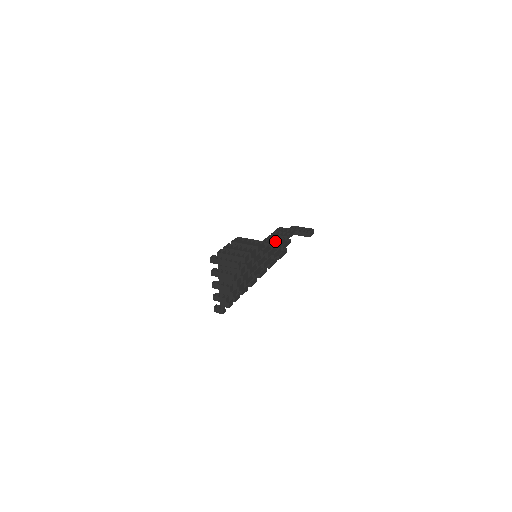
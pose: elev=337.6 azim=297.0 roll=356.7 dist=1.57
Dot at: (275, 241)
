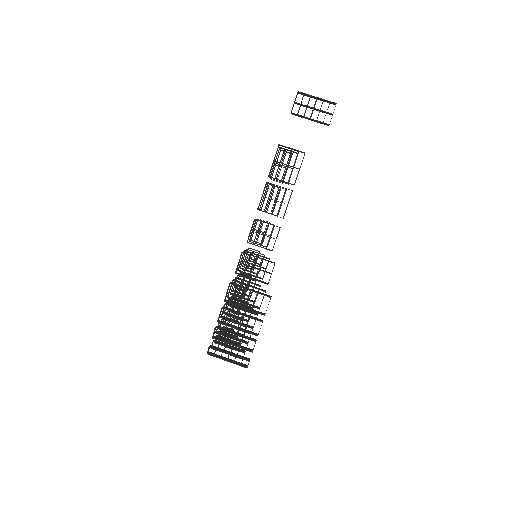
Dot at: (278, 201)
